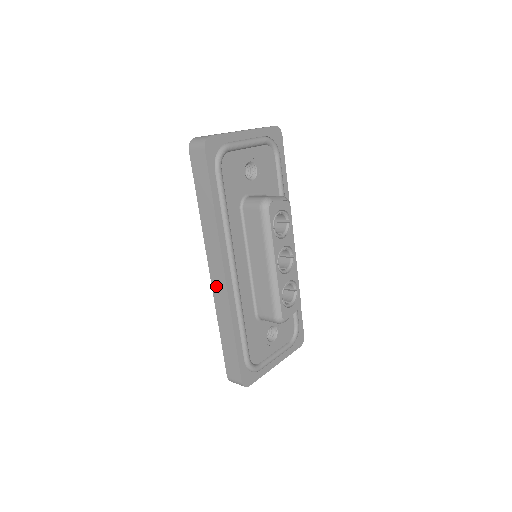
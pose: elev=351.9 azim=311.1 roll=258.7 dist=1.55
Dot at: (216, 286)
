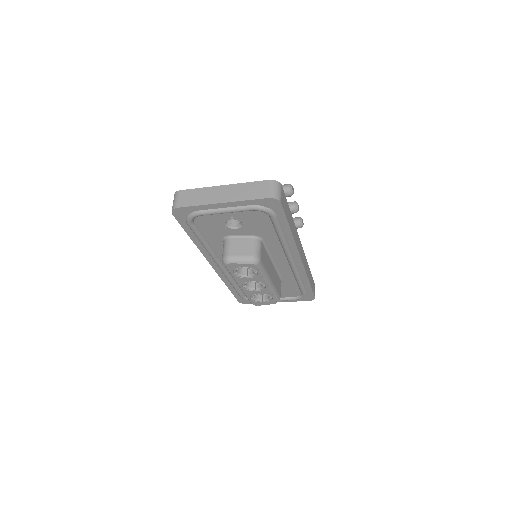
Dot at: occluded
